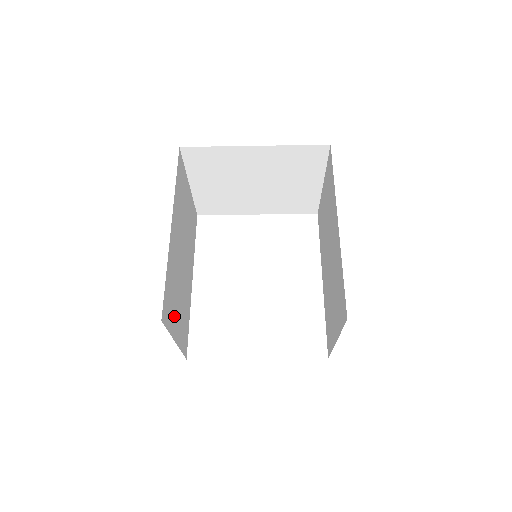
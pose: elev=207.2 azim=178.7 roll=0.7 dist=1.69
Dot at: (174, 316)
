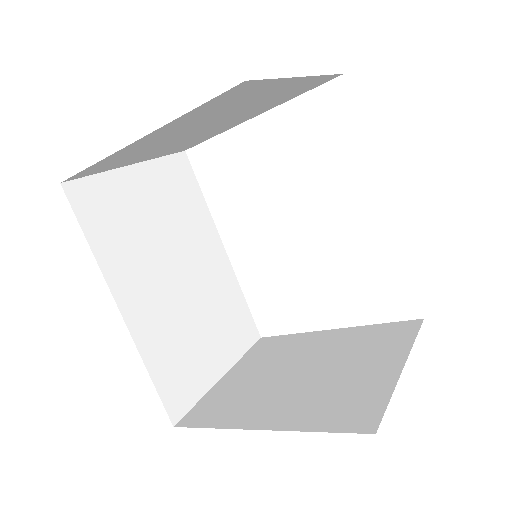
Dot at: (202, 364)
